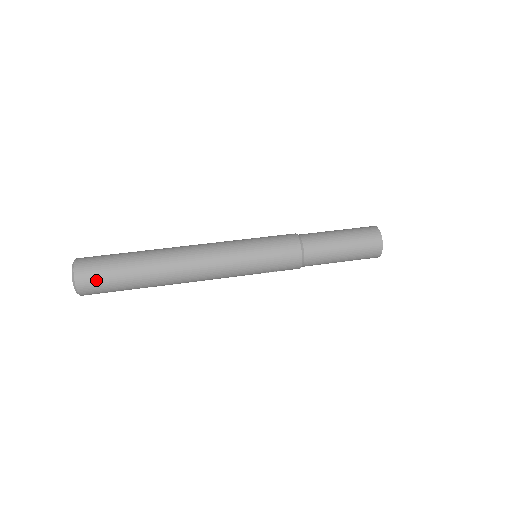
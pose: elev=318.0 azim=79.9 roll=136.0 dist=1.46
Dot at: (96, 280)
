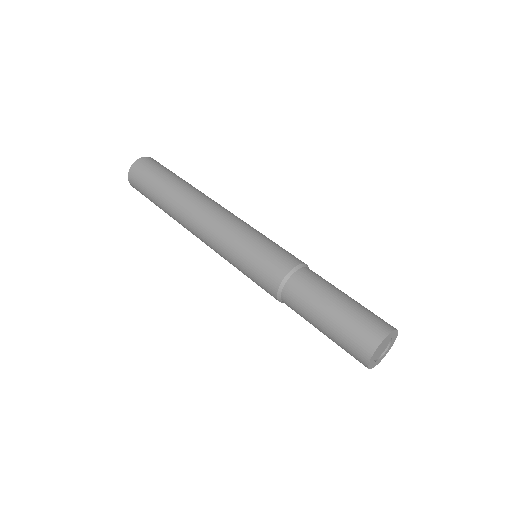
Dot at: (138, 185)
